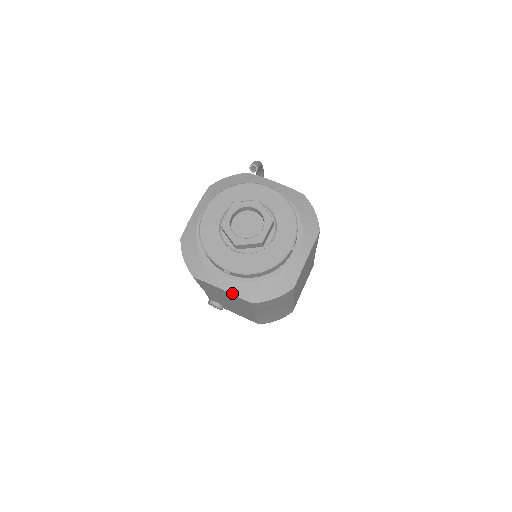
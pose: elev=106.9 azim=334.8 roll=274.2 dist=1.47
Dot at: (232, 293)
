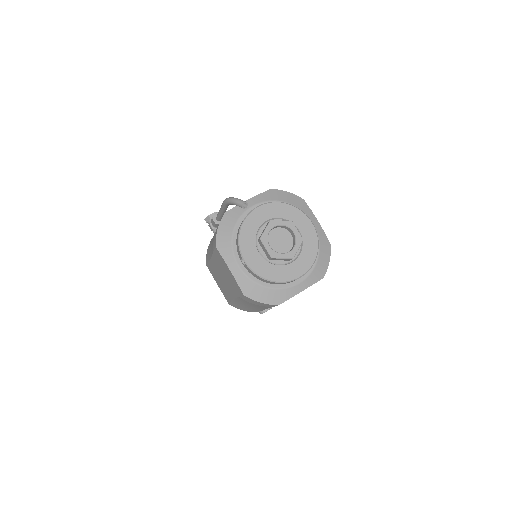
Dot at: occluded
